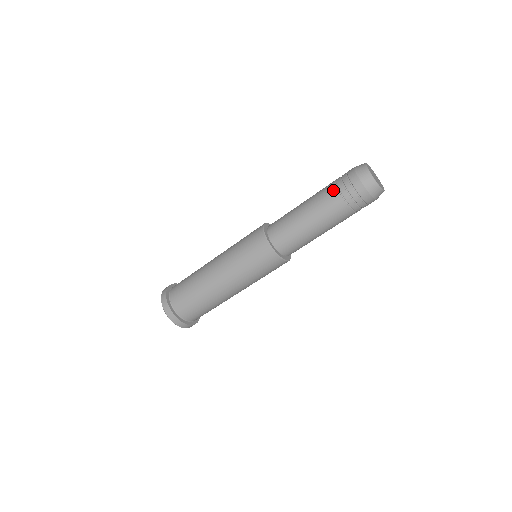
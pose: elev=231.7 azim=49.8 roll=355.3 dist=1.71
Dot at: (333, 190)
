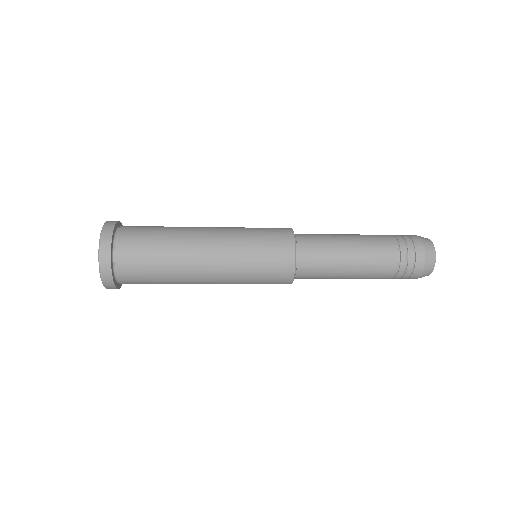
Dot at: (394, 260)
